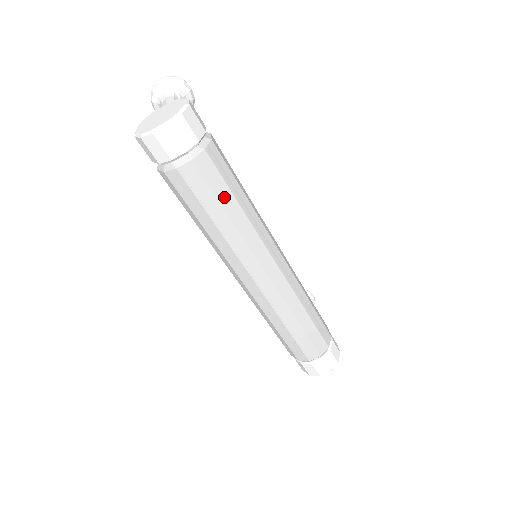
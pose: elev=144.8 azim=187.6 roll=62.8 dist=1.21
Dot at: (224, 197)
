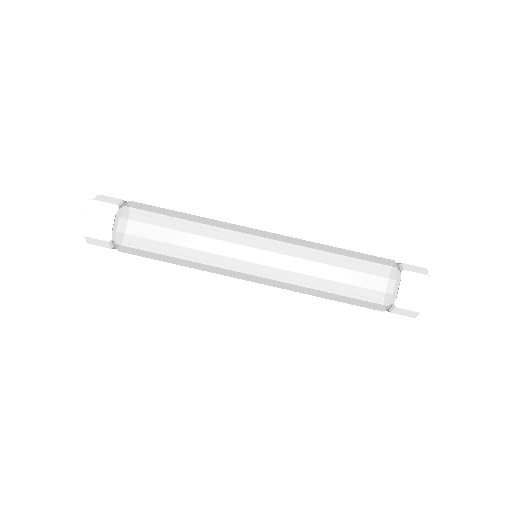
Dot at: (164, 222)
